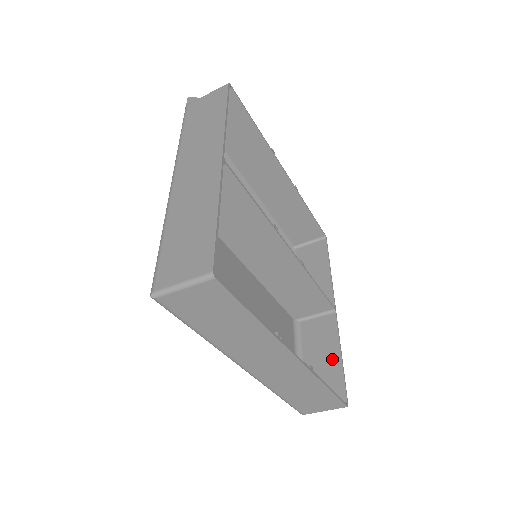
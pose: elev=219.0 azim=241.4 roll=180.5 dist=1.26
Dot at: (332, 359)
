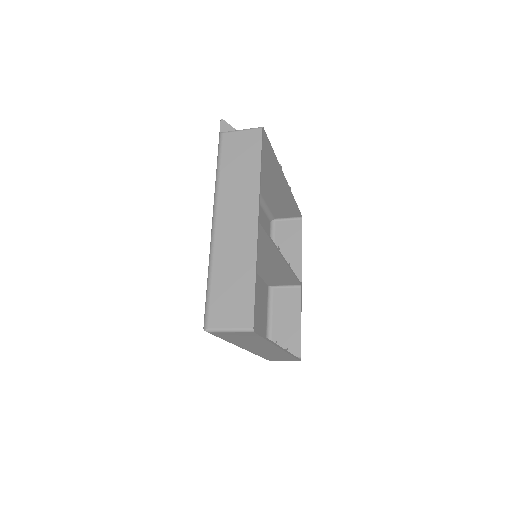
Dot at: (294, 324)
